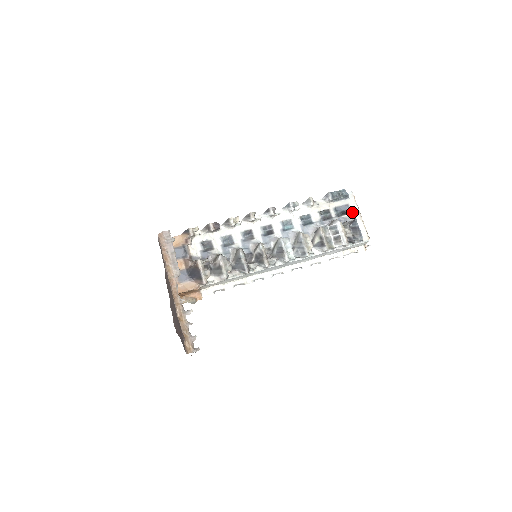
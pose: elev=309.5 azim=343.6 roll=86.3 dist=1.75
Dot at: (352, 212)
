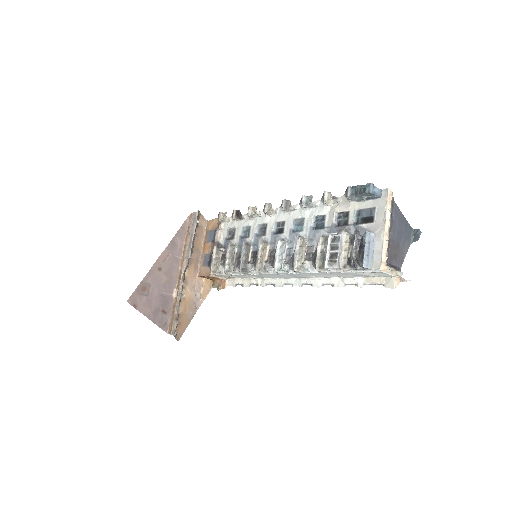
Dot at: (376, 221)
